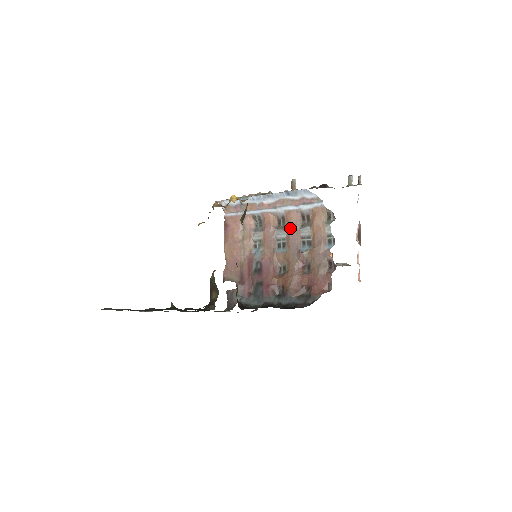
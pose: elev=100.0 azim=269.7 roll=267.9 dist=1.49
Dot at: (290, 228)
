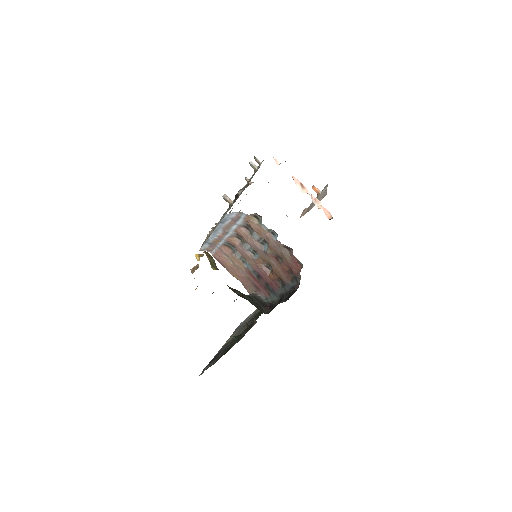
Dot at: (246, 240)
